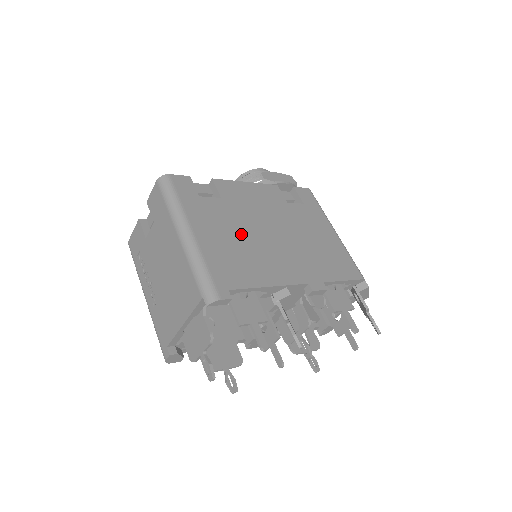
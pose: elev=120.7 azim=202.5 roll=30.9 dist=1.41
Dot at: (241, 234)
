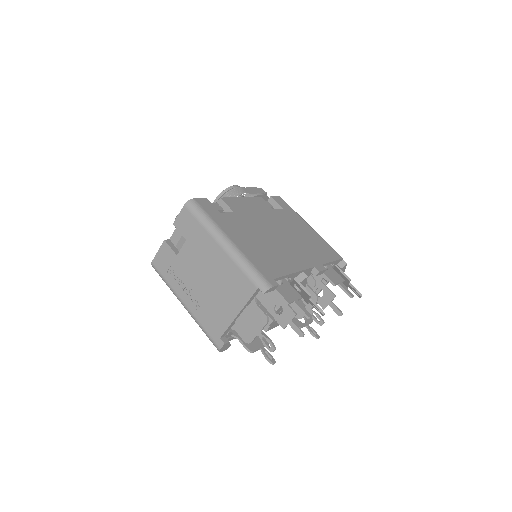
Dot at: (259, 237)
